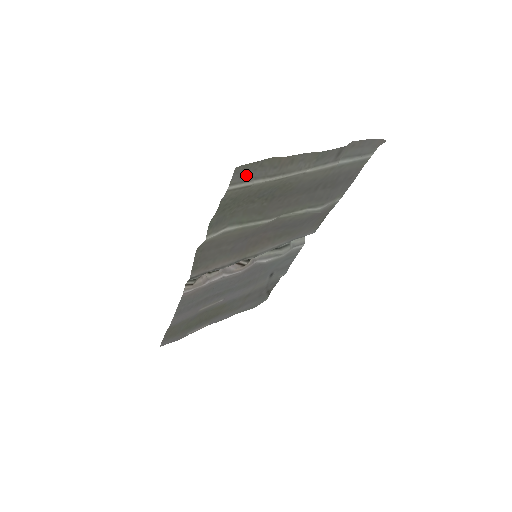
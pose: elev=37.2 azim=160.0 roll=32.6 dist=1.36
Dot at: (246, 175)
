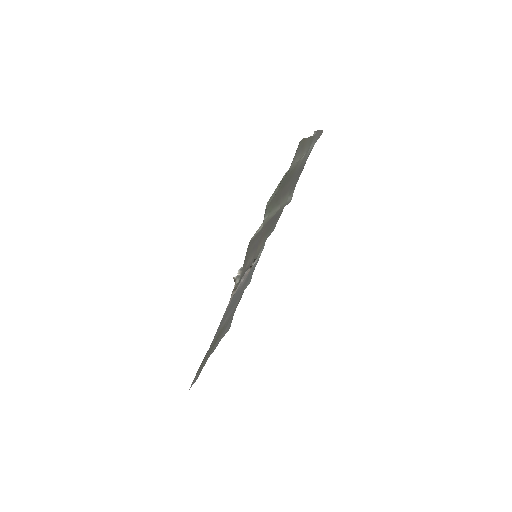
Dot at: (296, 153)
